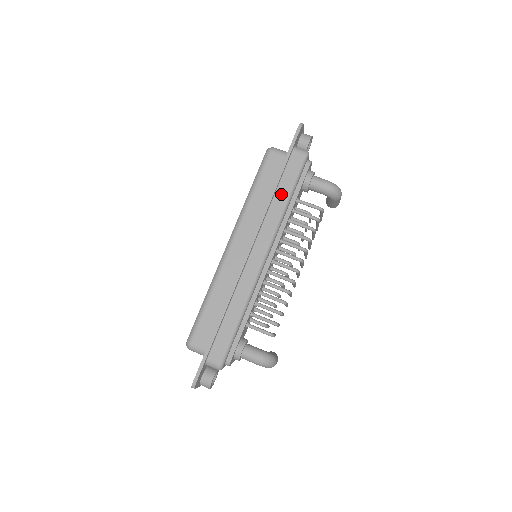
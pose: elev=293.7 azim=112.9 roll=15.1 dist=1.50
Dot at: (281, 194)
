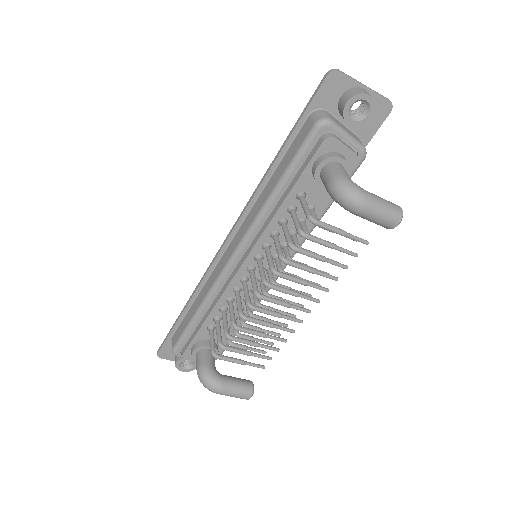
Dot at: (273, 180)
